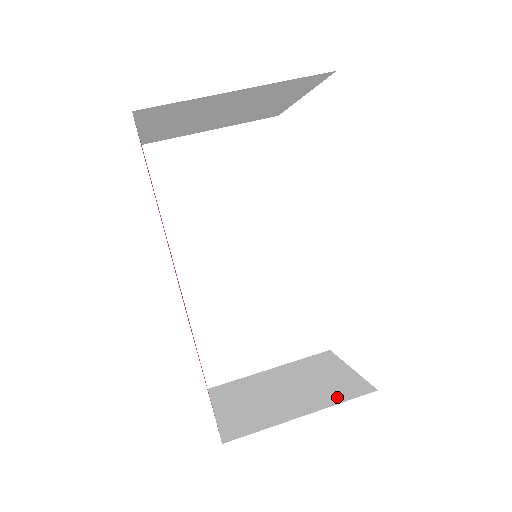
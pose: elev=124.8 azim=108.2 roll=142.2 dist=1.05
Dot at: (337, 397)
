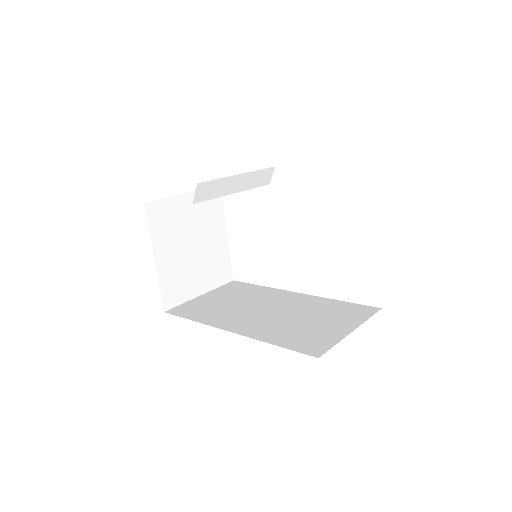
Dot at: occluded
